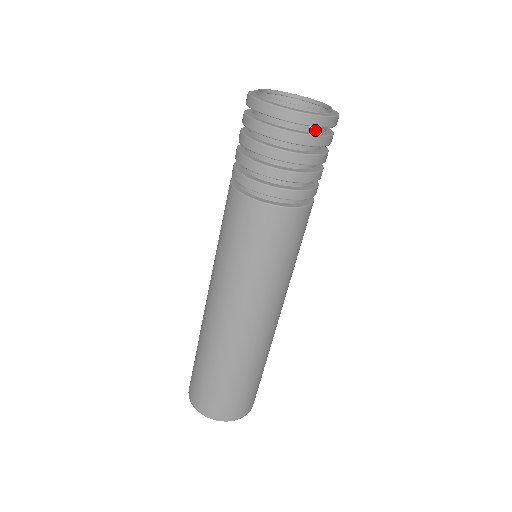
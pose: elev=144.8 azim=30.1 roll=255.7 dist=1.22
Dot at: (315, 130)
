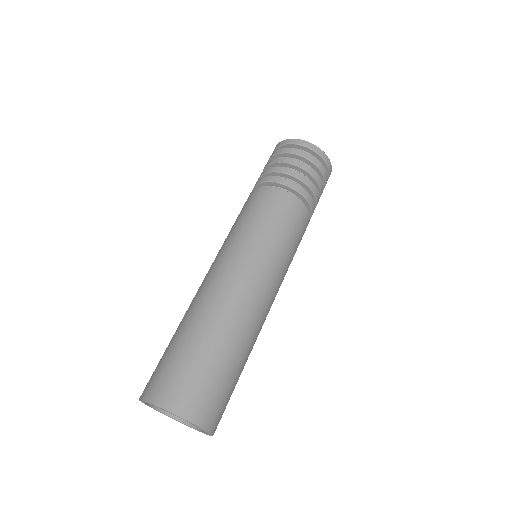
Dot at: occluded
